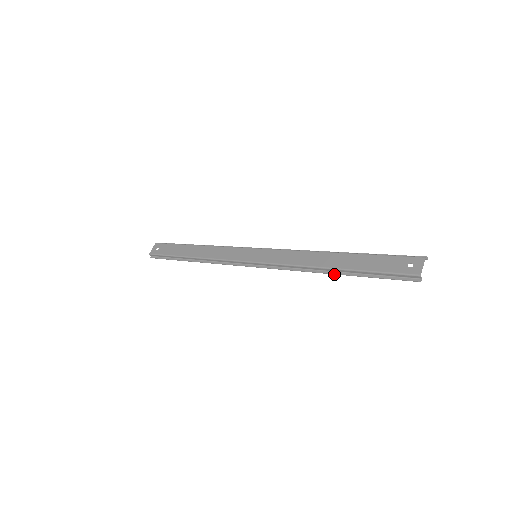
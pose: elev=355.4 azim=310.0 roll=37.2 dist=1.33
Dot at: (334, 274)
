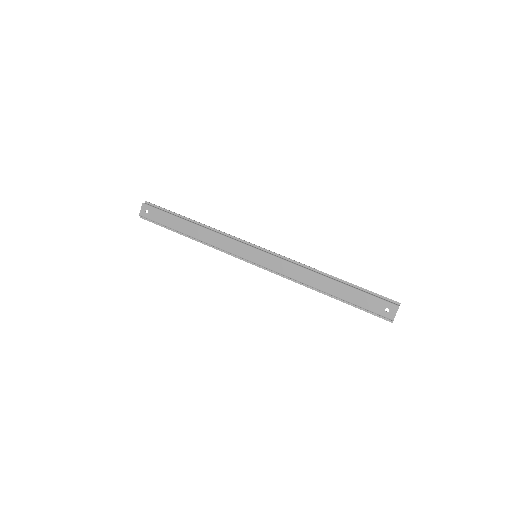
Dot at: (327, 295)
